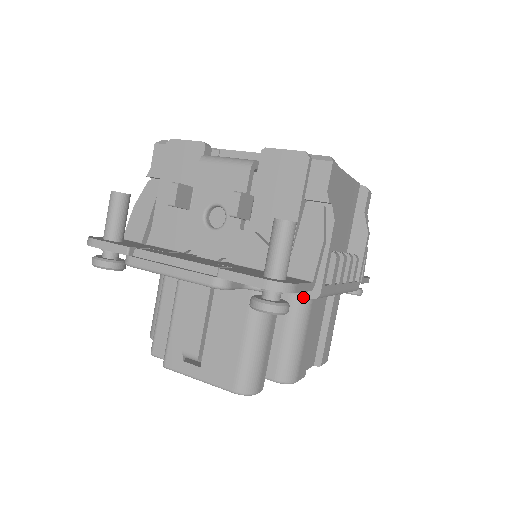
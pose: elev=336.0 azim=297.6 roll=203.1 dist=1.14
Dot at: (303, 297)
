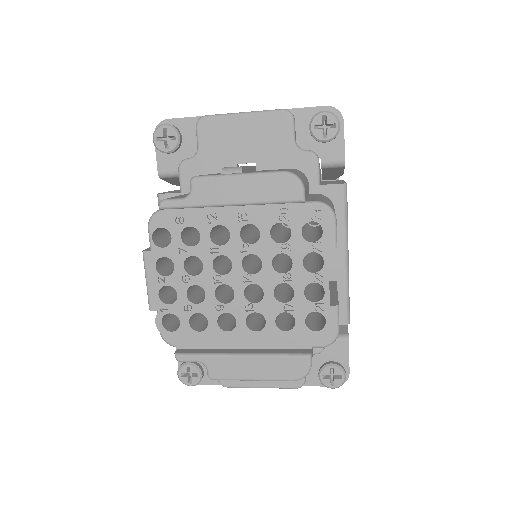
Dot at: (328, 198)
